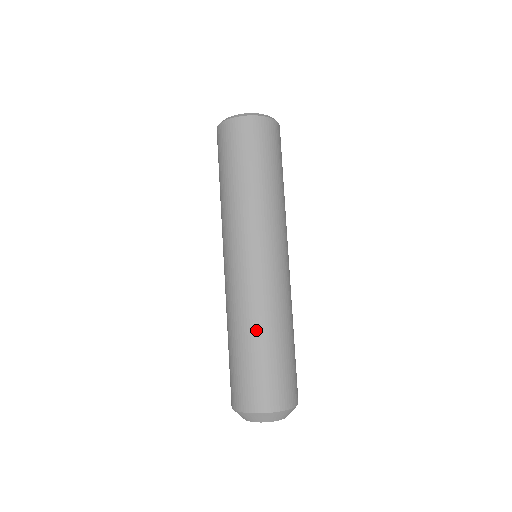
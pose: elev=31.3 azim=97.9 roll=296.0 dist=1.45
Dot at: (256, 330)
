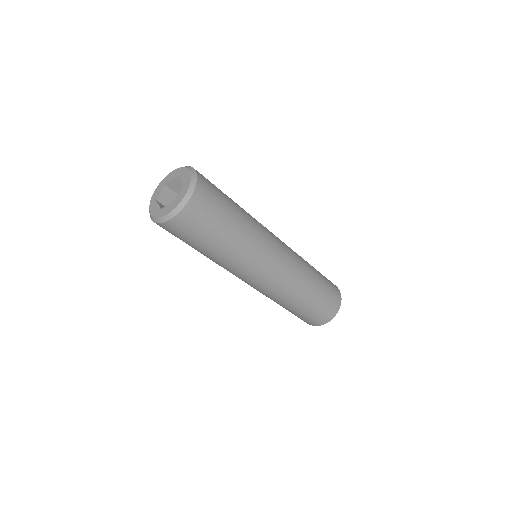
Dot at: (281, 305)
